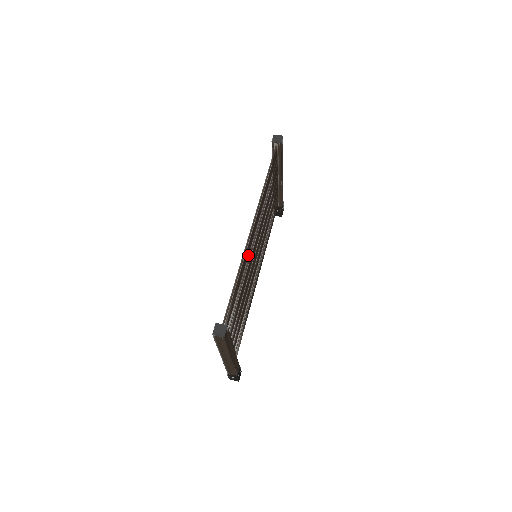
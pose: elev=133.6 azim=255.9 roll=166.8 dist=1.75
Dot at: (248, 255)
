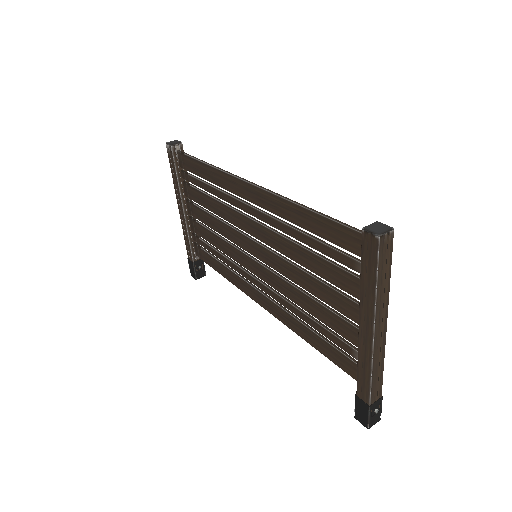
Dot at: (271, 215)
